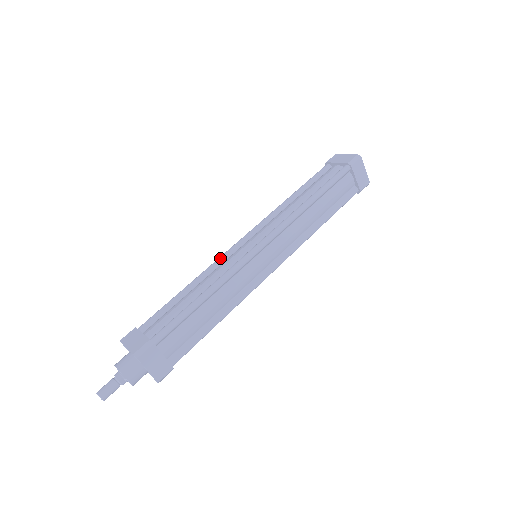
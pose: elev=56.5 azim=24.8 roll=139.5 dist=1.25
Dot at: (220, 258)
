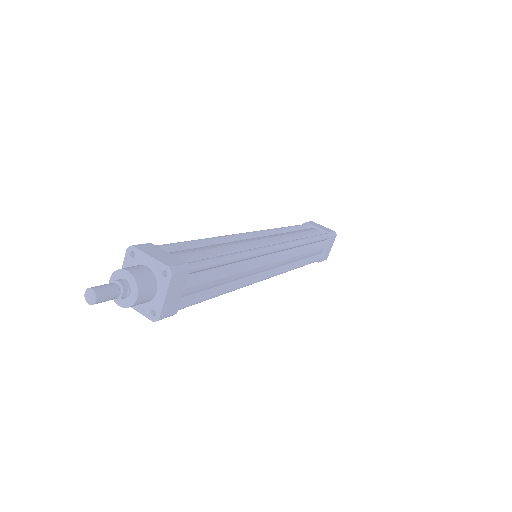
Dot at: (234, 235)
